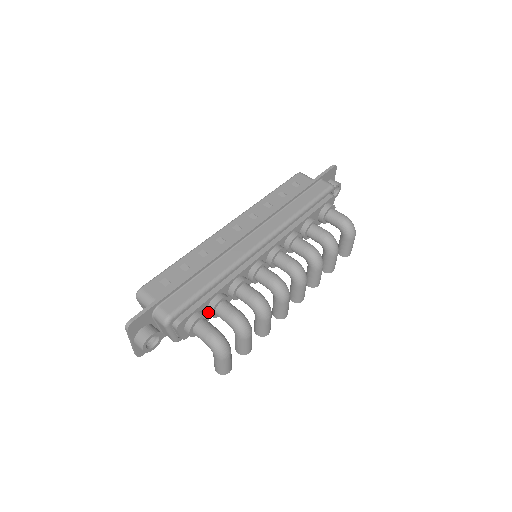
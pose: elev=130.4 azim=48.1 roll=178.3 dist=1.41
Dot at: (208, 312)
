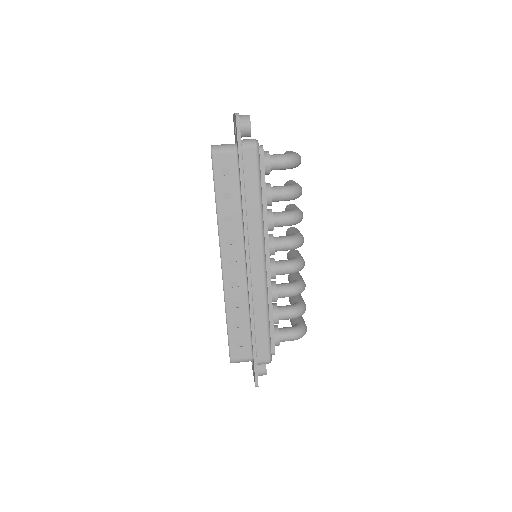
Dot at: occluded
